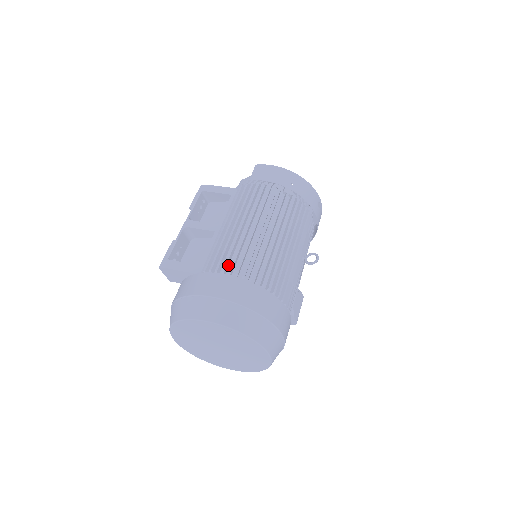
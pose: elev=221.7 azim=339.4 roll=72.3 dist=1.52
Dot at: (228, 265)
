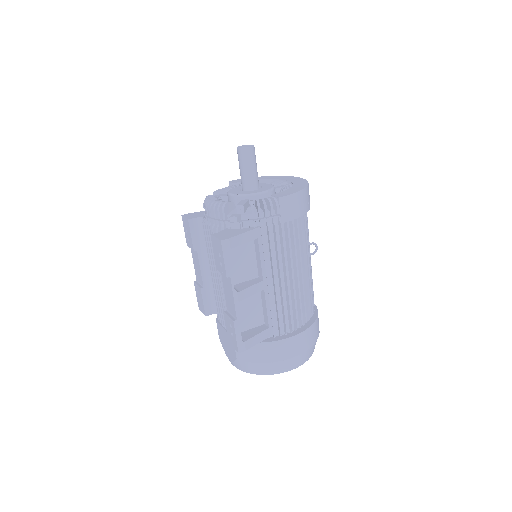
Dot at: (295, 318)
